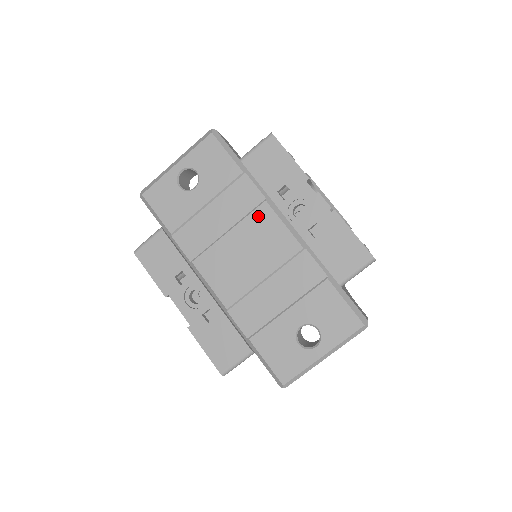
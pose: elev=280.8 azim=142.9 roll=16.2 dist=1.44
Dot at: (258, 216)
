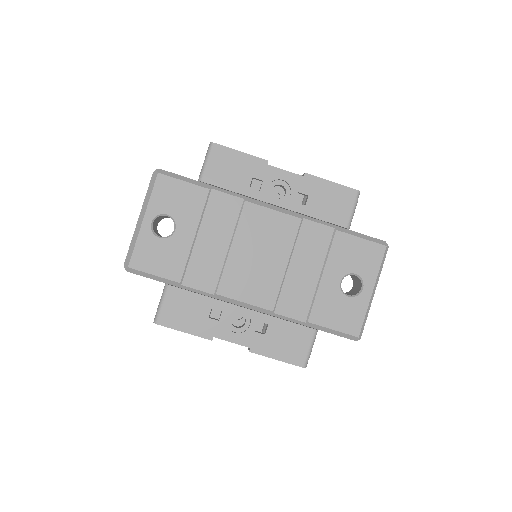
Dot at: (247, 217)
